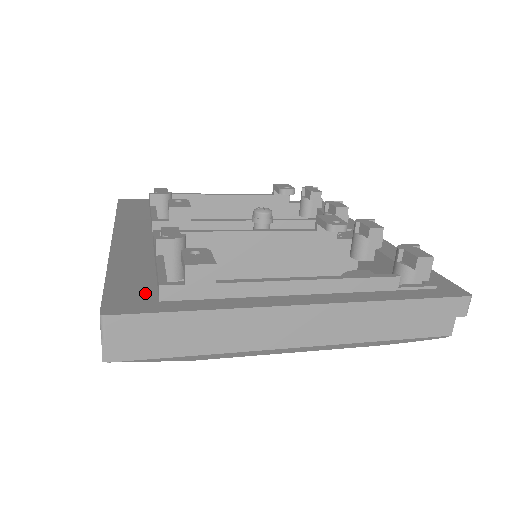
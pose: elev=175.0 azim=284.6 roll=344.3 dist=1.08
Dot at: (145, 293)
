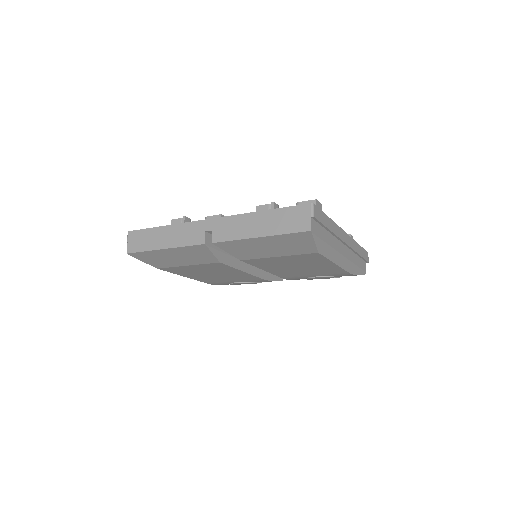
Dot at: occluded
